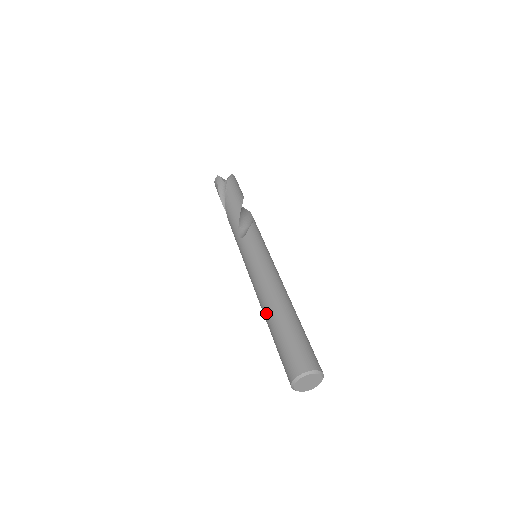
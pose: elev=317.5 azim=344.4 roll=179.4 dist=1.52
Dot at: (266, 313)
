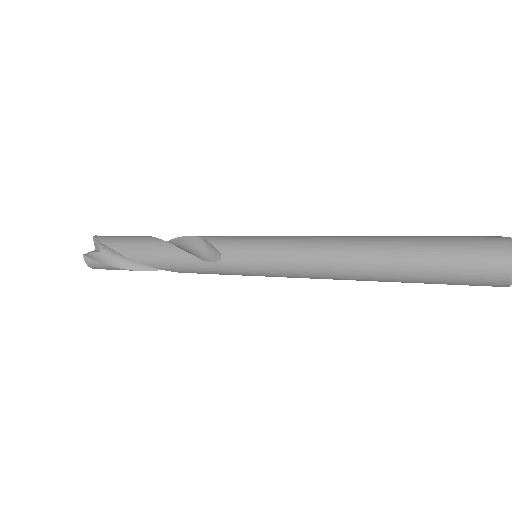
Dot at: (372, 273)
